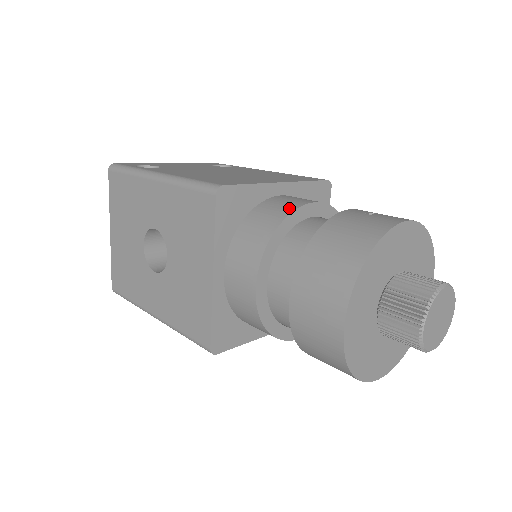
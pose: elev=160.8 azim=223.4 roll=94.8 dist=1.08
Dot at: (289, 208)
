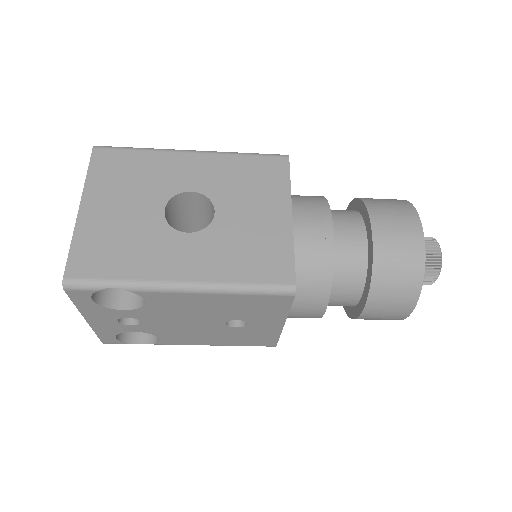
Dot at: occluded
